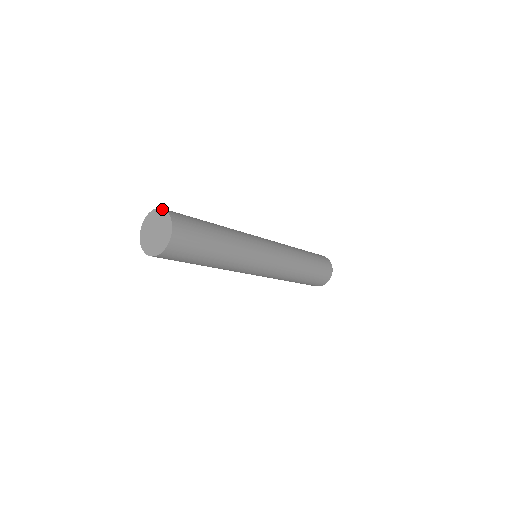
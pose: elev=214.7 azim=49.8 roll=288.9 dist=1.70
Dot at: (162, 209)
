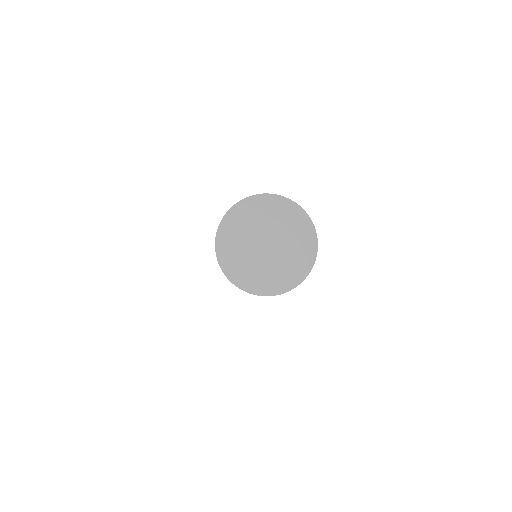
Dot at: (298, 206)
